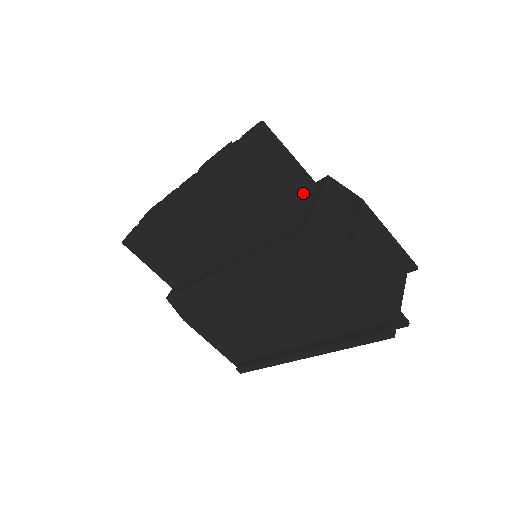
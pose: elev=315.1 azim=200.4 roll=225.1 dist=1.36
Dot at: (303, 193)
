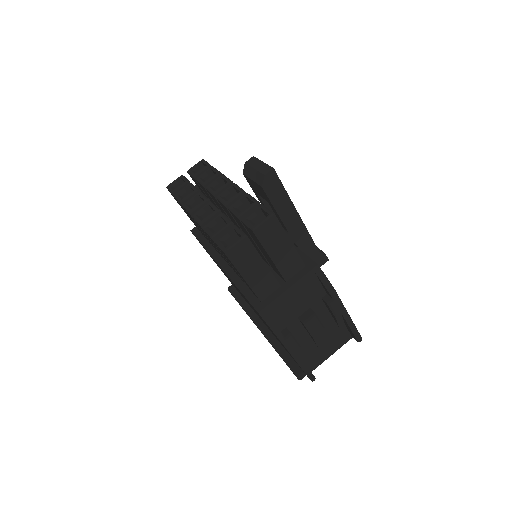
Dot at: (283, 275)
